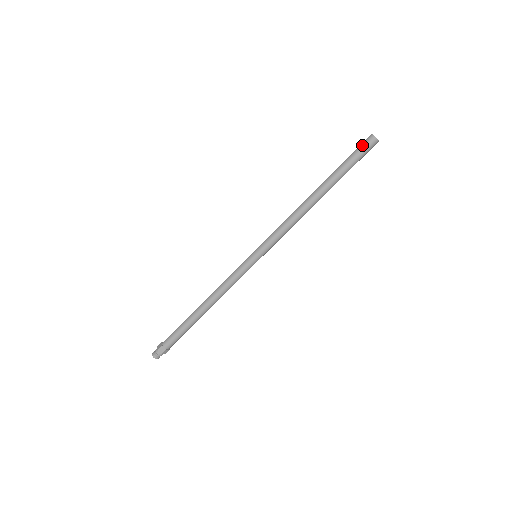
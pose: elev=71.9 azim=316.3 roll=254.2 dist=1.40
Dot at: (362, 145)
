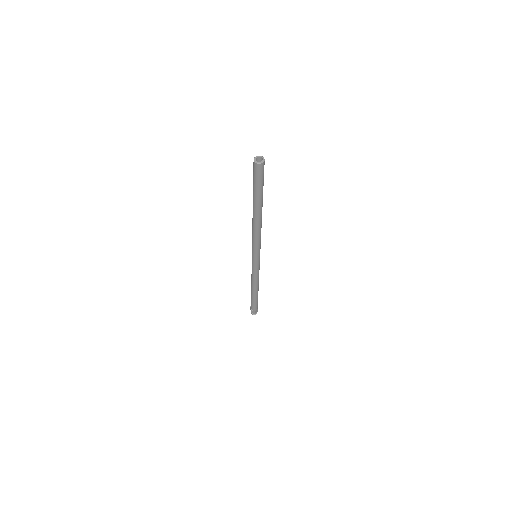
Dot at: (254, 172)
